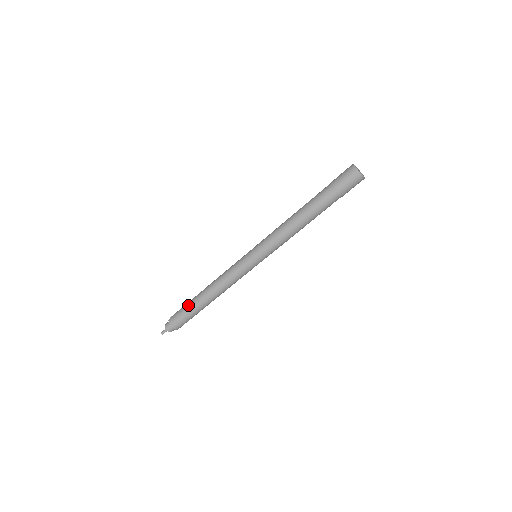
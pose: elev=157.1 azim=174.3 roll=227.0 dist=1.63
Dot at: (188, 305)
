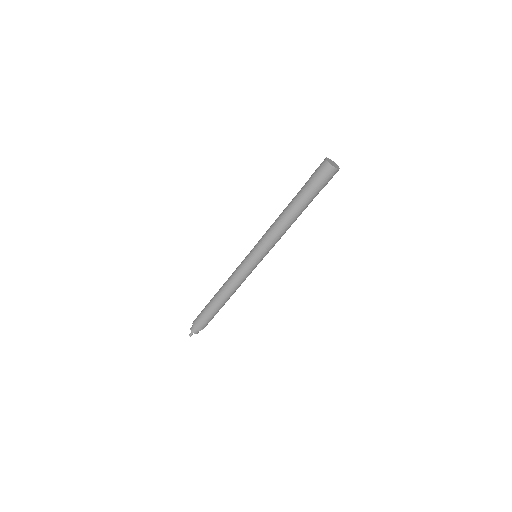
Dot at: (206, 305)
